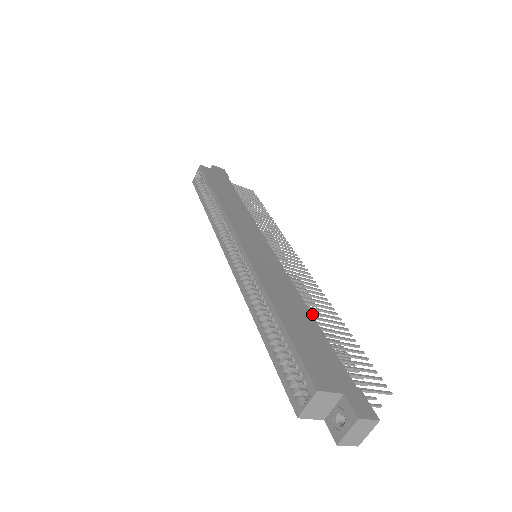
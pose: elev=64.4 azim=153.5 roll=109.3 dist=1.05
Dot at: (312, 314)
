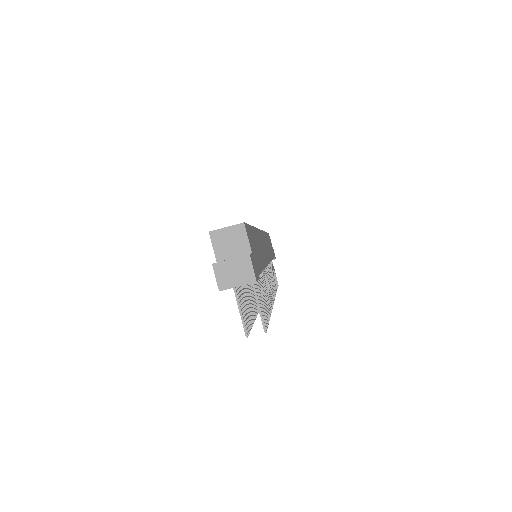
Dot at: (254, 301)
